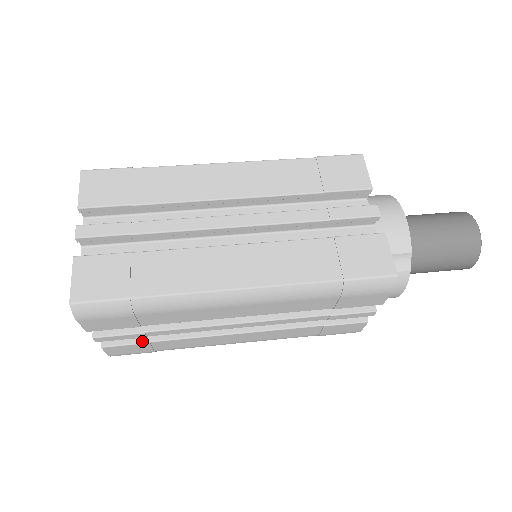
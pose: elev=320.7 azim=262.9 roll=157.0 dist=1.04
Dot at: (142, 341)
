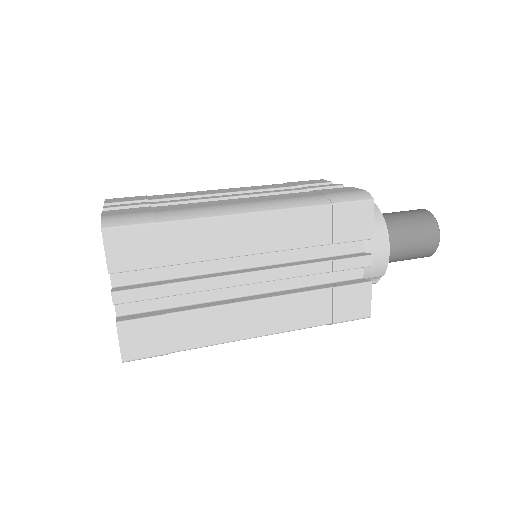
Dot at: occluded
